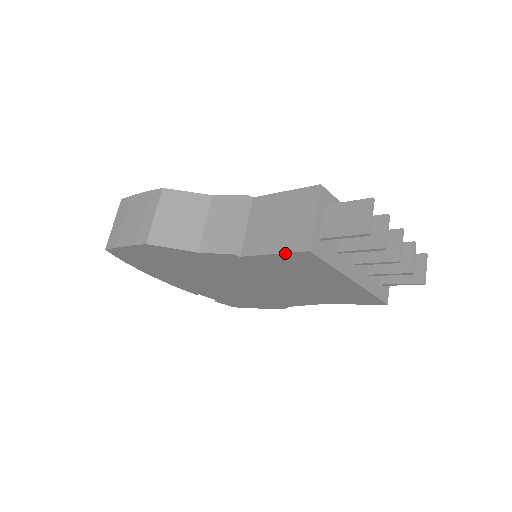
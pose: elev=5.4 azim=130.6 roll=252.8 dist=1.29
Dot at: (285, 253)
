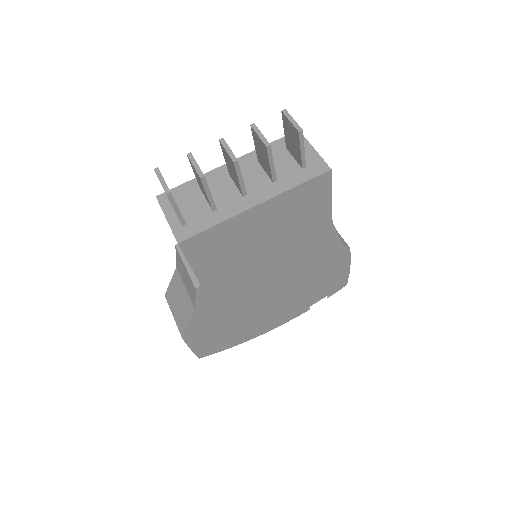
Dot at: (186, 258)
